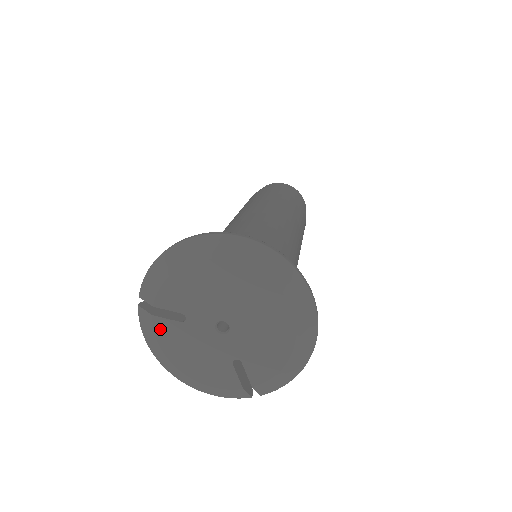
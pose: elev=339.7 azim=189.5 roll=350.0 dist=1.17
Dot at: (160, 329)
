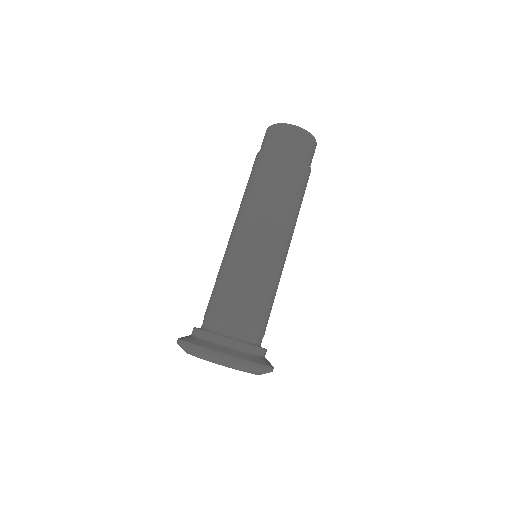
Dot at: occluded
